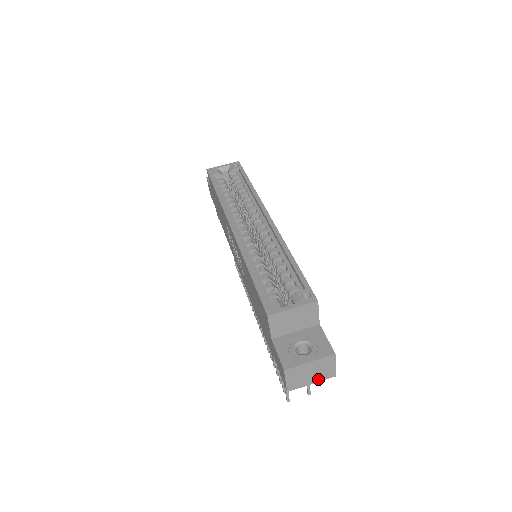
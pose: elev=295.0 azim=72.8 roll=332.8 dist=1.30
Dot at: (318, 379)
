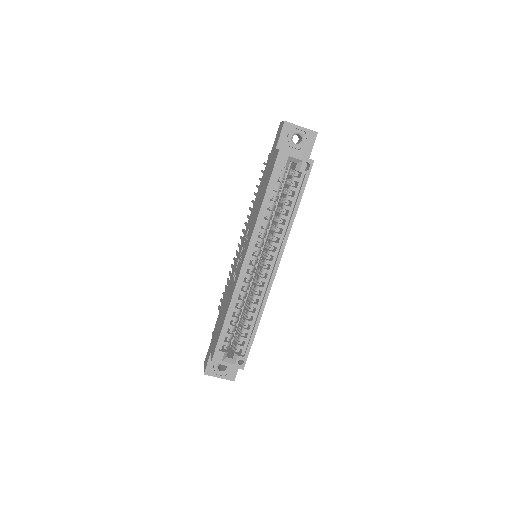
Dot at: occluded
